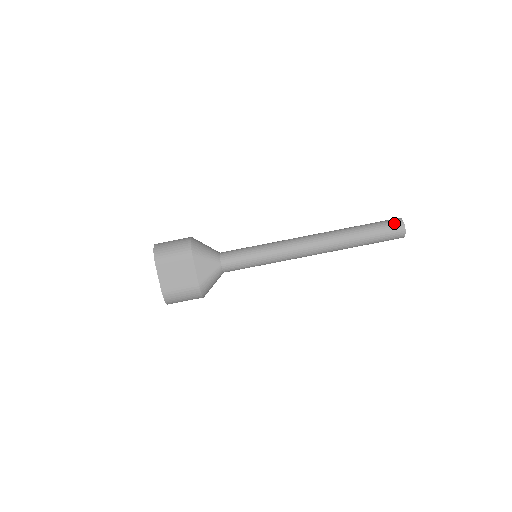
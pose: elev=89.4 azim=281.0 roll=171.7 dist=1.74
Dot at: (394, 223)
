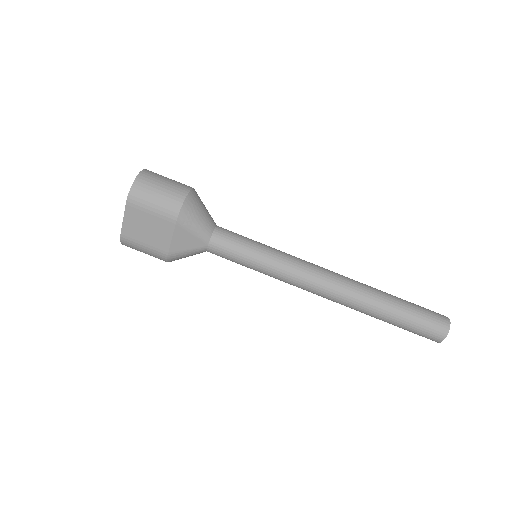
Dot at: (437, 325)
